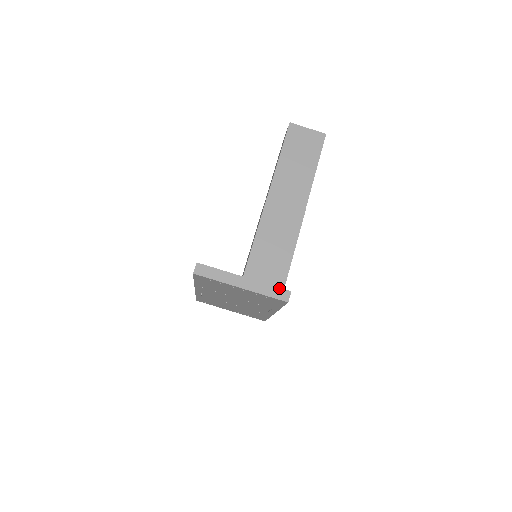
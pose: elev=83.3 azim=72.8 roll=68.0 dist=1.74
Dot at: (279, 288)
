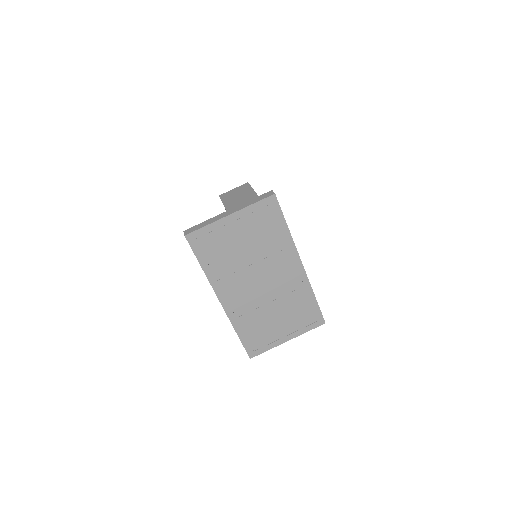
Dot at: (261, 195)
